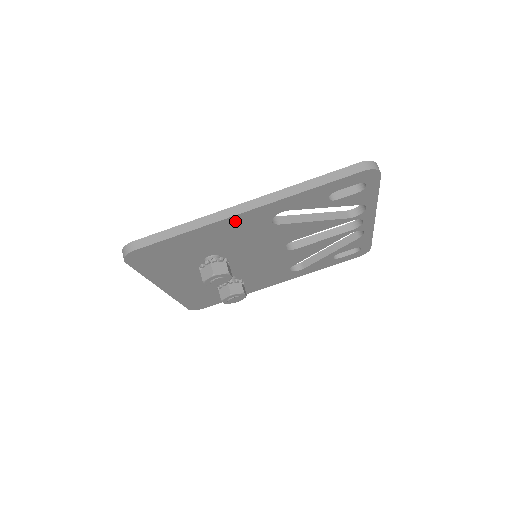
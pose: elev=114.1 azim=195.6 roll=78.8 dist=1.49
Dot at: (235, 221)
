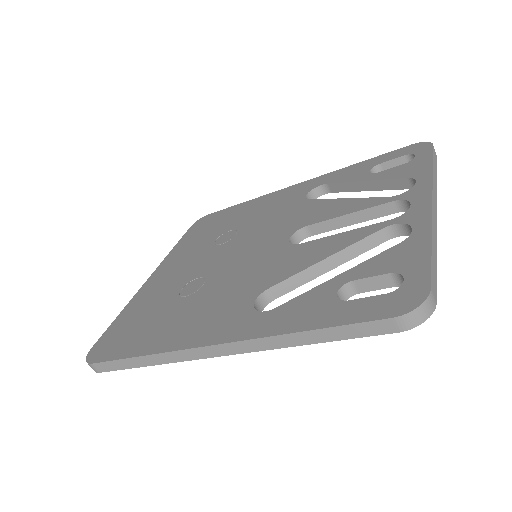
Dot at: occluded
